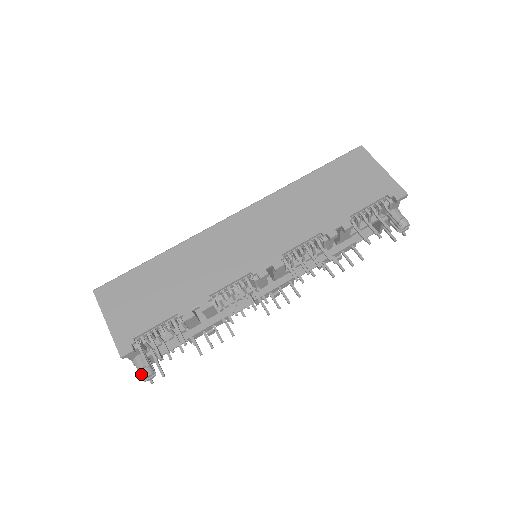
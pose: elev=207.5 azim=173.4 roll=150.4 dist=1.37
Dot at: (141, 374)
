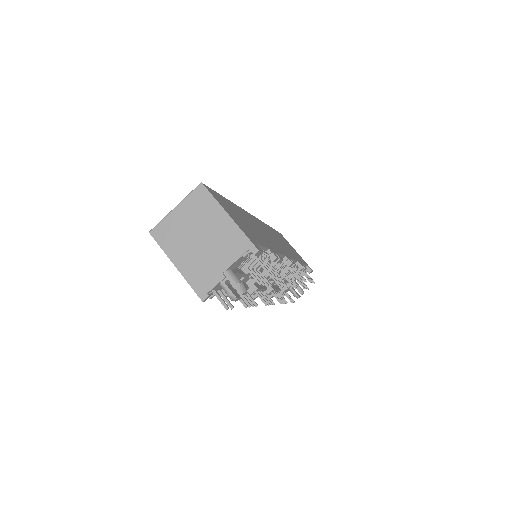
Dot at: (242, 286)
